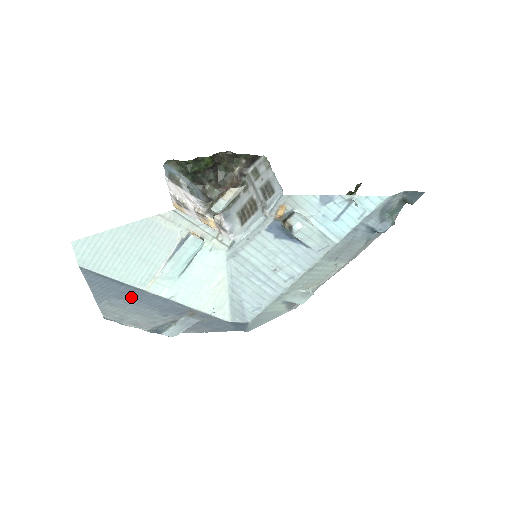
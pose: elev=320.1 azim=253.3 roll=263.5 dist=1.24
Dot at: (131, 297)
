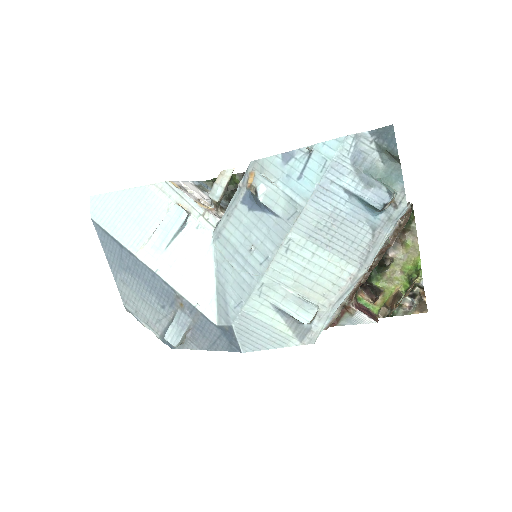
Dot at: (131, 269)
